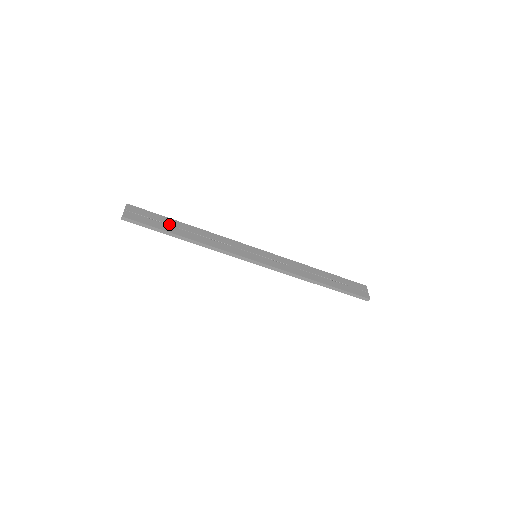
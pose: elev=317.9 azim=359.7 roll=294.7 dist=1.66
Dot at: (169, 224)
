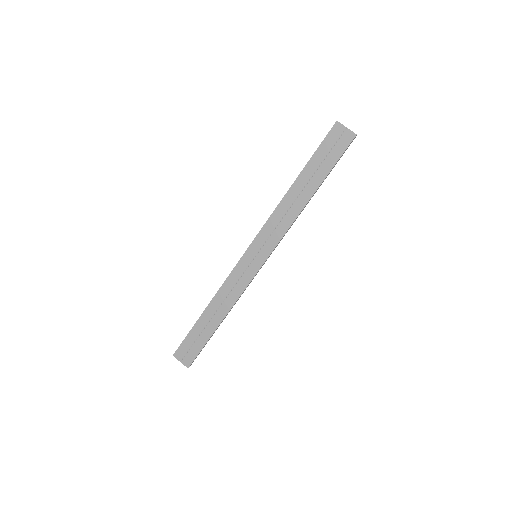
Dot at: (202, 330)
